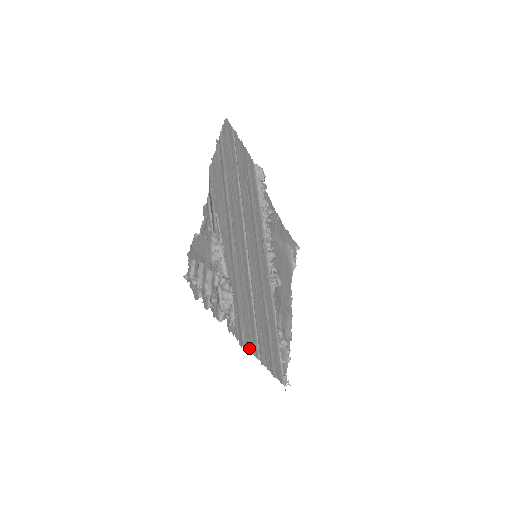
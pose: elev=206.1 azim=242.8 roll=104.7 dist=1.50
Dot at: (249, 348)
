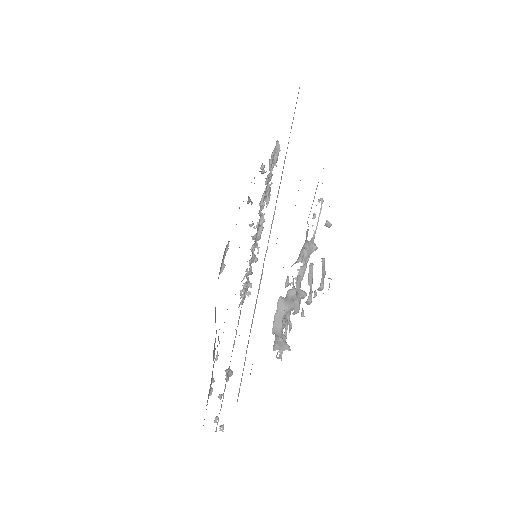
Dot at: occluded
